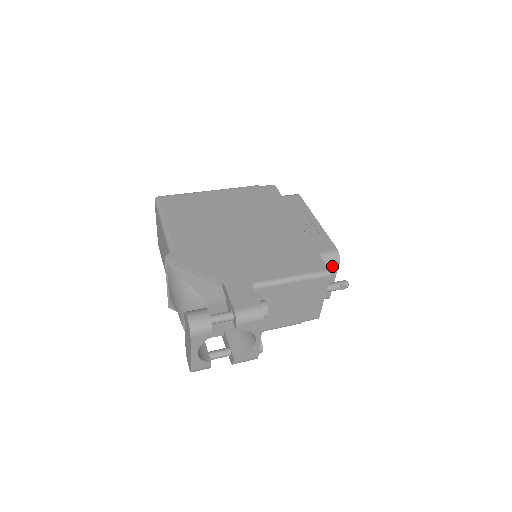
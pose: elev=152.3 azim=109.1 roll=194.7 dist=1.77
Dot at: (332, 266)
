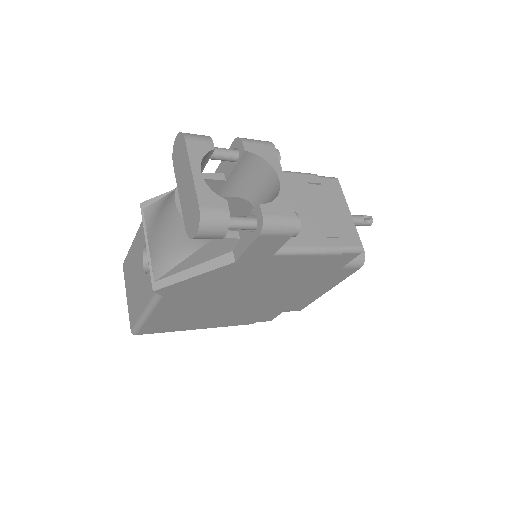
Dot at: occluded
